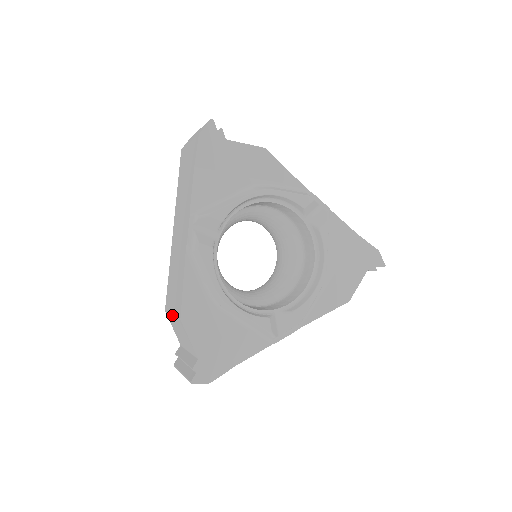
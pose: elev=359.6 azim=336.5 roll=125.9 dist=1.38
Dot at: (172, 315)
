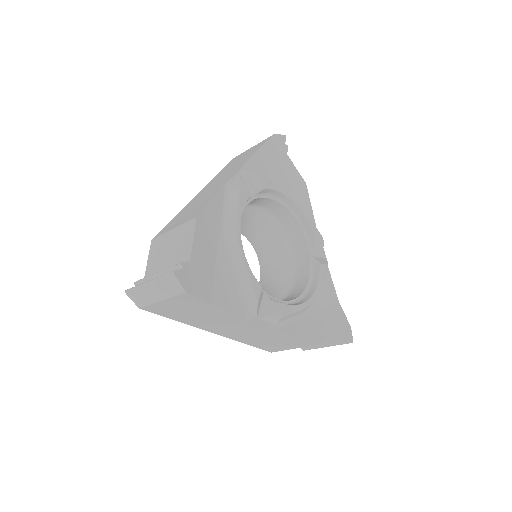
Dot at: (173, 228)
